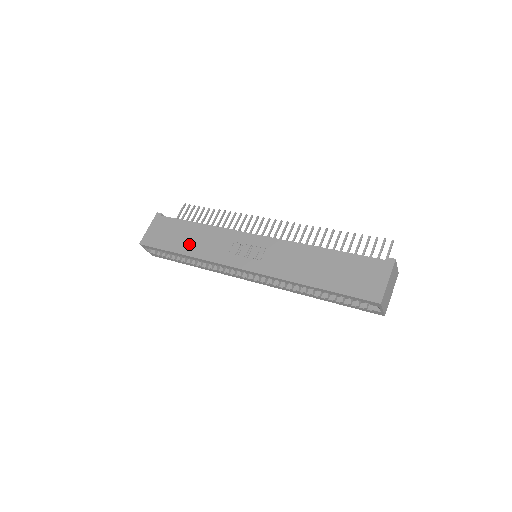
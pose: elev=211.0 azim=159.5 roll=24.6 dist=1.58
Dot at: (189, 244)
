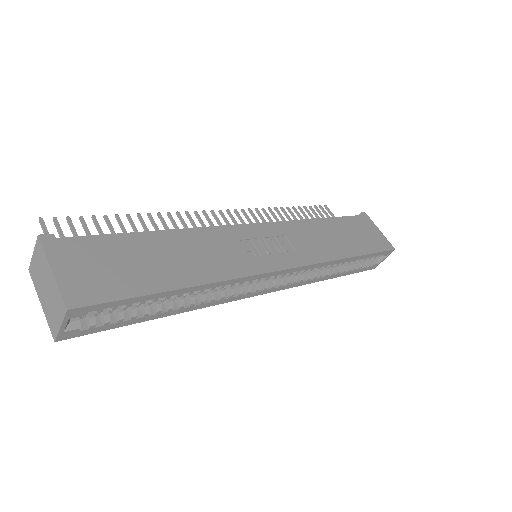
Dot at: (181, 267)
